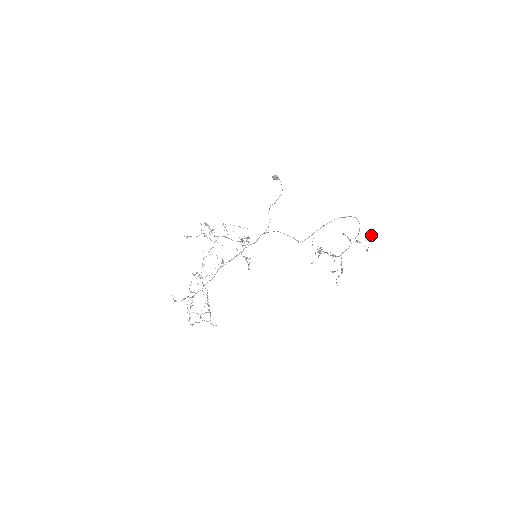
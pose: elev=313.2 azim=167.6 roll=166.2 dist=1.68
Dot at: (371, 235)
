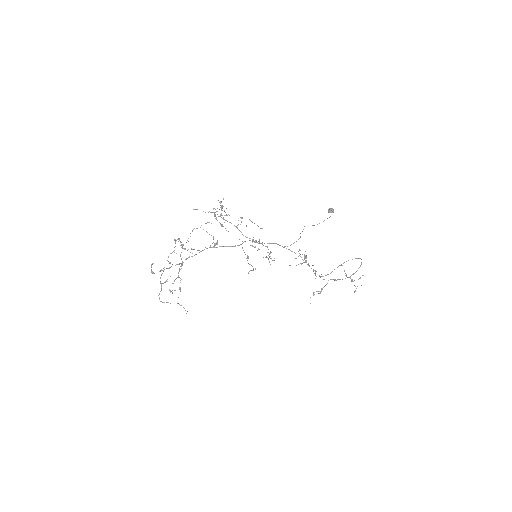
Dot at: occluded
